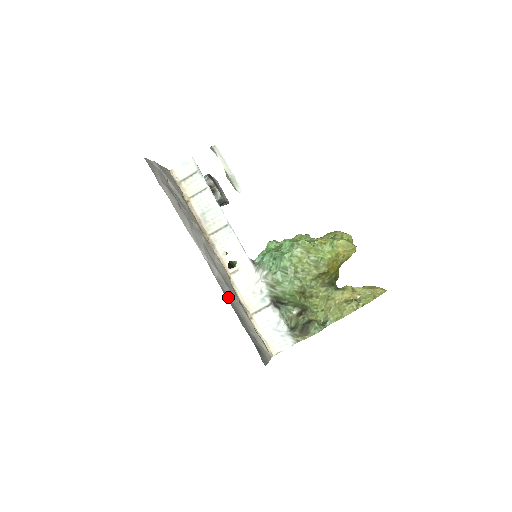
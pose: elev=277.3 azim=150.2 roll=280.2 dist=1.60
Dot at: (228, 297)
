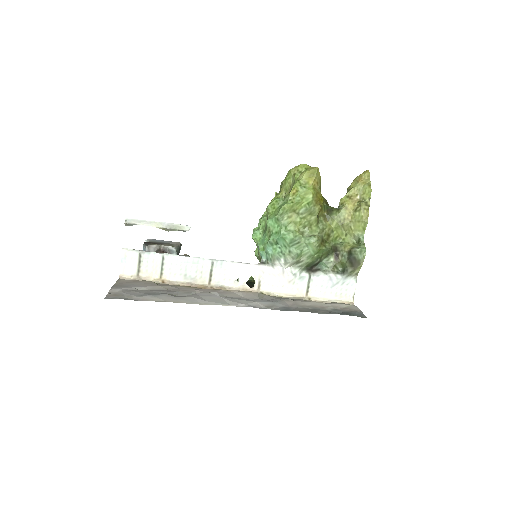
Dot at: (288, 309)
